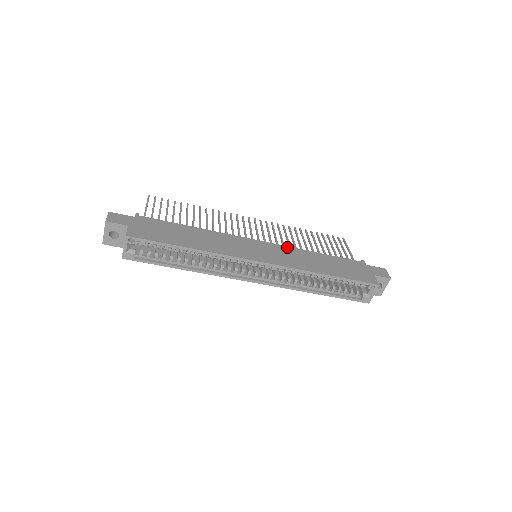
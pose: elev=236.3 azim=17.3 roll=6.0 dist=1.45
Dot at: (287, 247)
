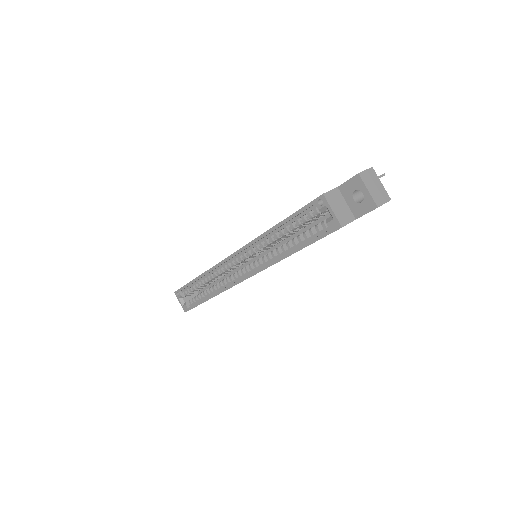
Dot at: occluded
